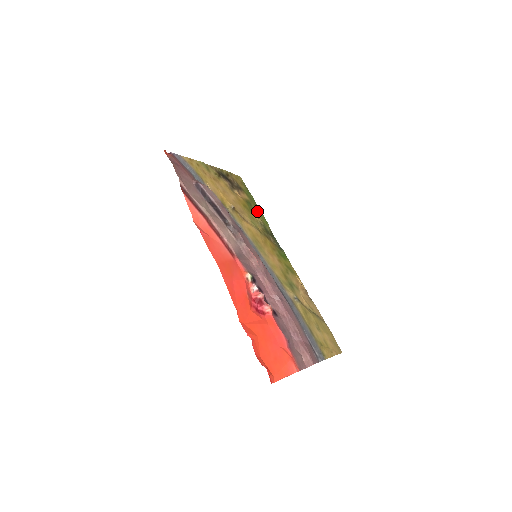
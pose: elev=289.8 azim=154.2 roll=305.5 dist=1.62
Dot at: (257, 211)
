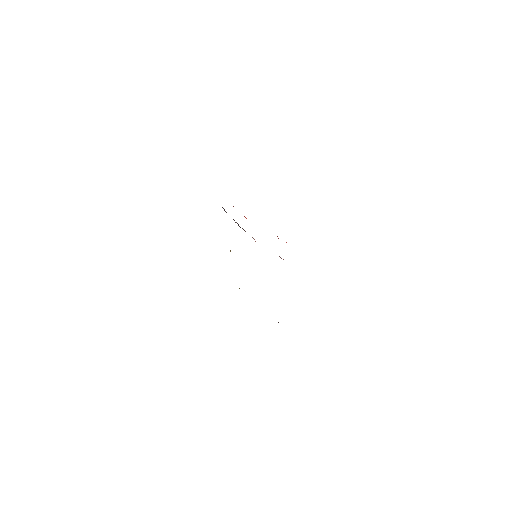
Dot at: occluded
